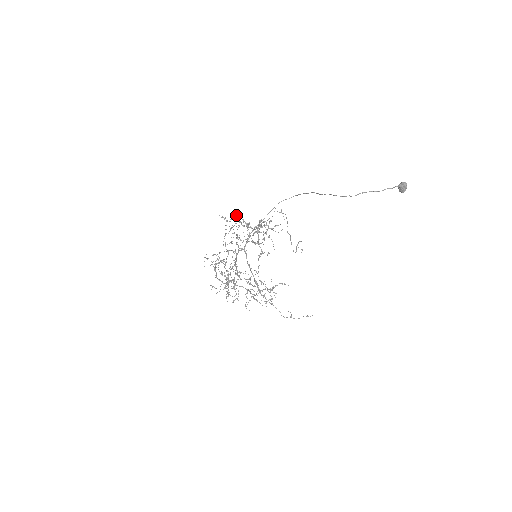
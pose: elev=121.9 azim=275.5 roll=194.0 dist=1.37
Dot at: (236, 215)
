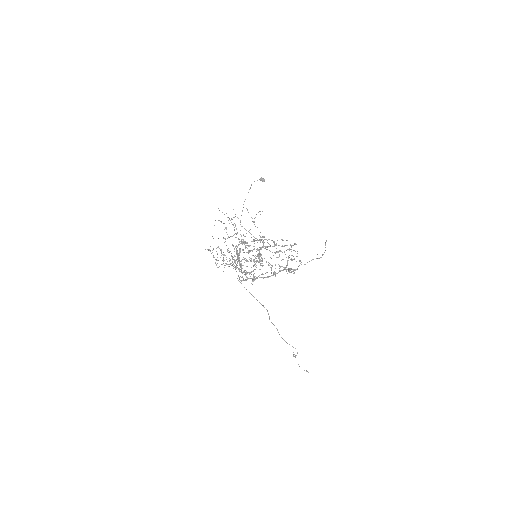
Dot at: occluded
